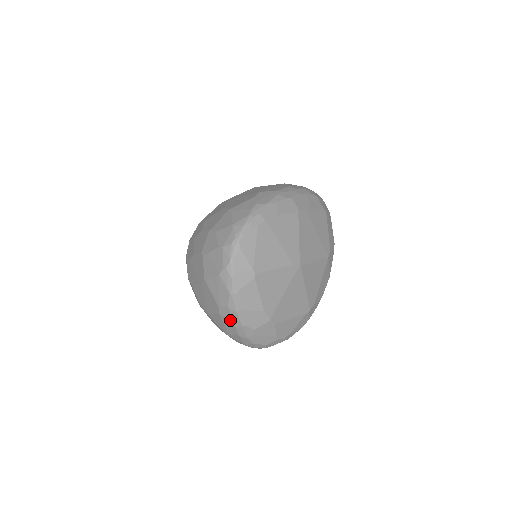
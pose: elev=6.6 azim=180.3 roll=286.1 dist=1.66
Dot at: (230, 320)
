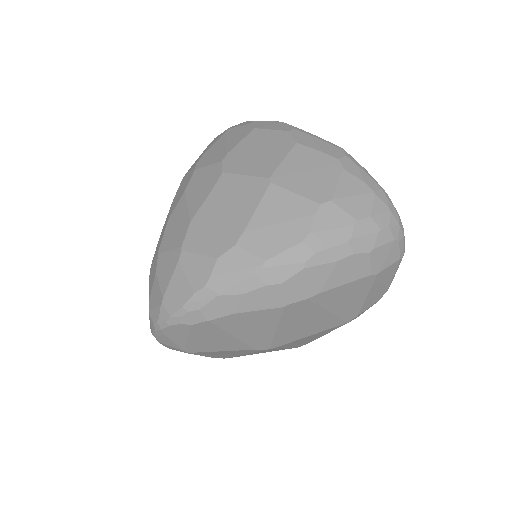
Dot at: occluded
